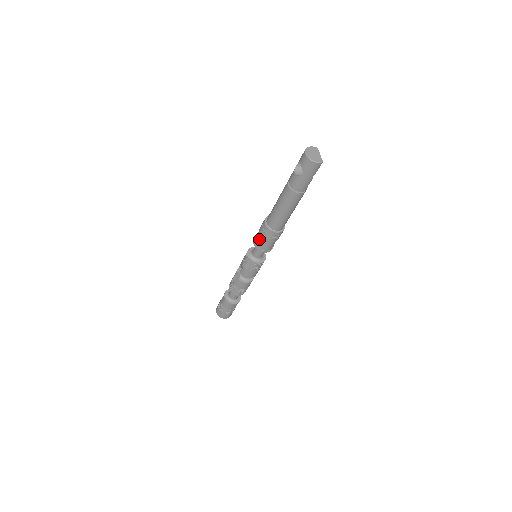
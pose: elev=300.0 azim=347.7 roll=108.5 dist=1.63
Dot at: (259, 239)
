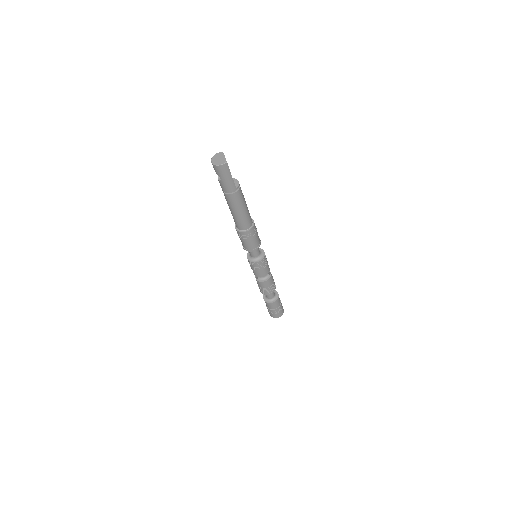
Dot at: occluded
